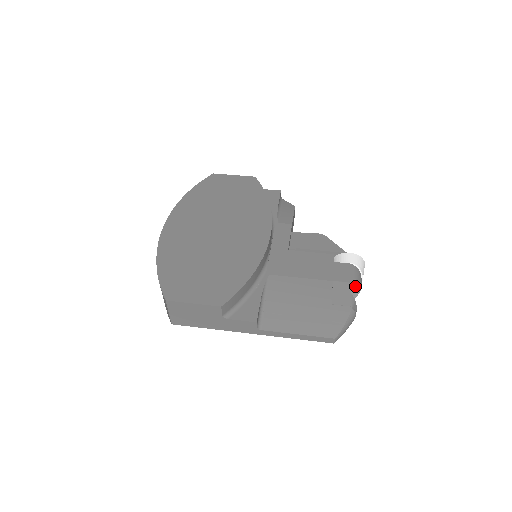
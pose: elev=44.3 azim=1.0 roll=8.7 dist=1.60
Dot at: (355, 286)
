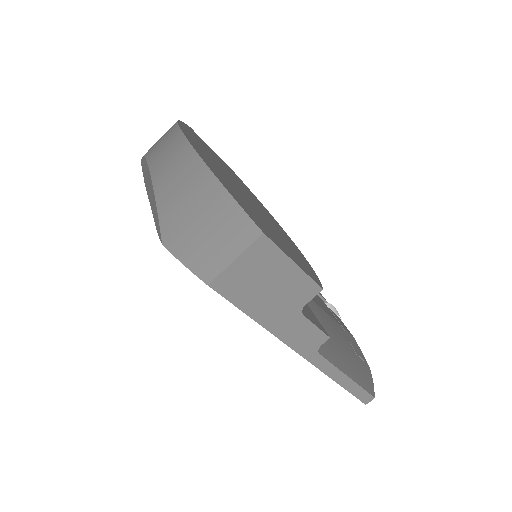
Dot at: occluded
